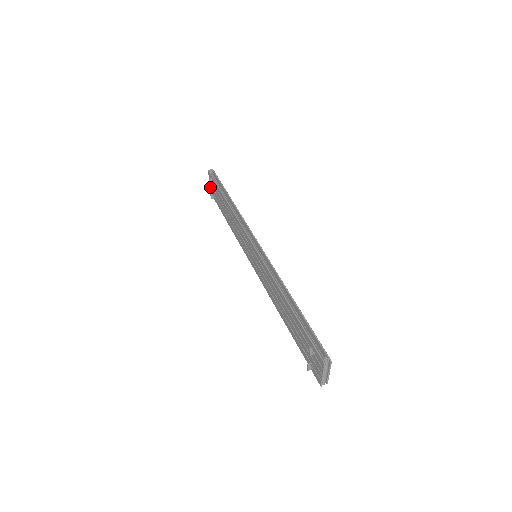
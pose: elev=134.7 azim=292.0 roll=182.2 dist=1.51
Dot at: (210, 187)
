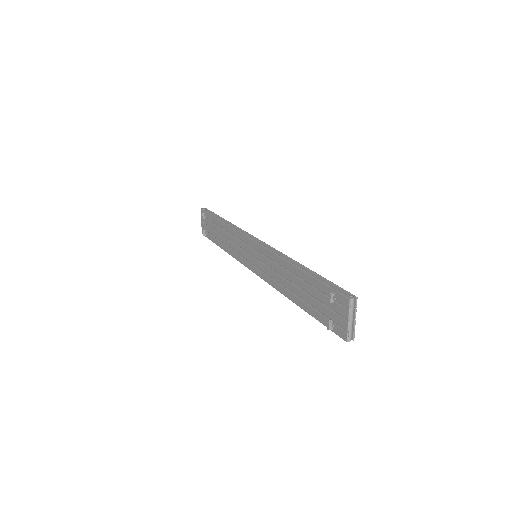
Dot at: (202, 227)
